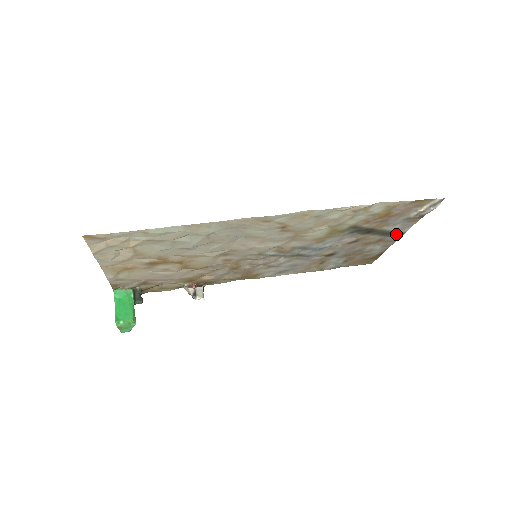
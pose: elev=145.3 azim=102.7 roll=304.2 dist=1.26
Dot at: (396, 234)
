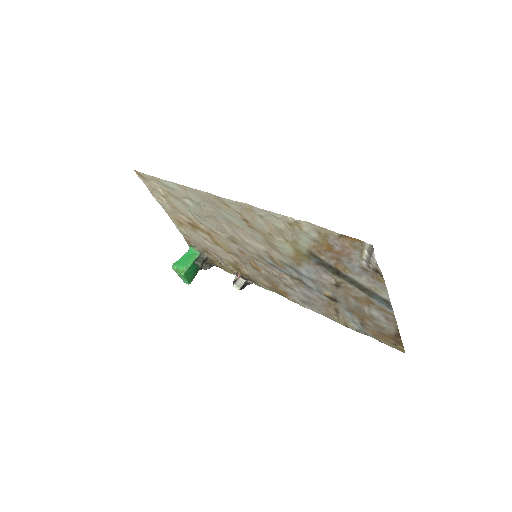
Dot at: (380, 298)
